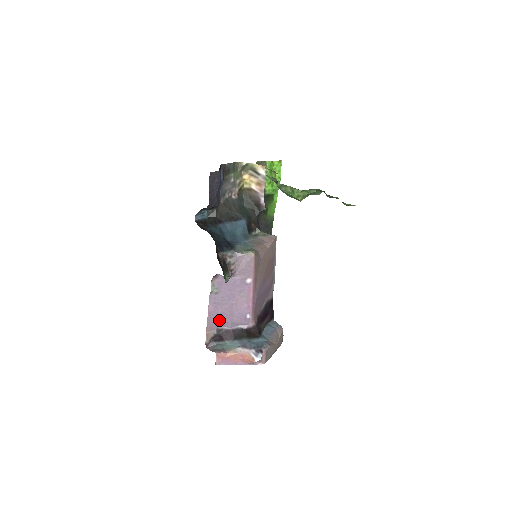
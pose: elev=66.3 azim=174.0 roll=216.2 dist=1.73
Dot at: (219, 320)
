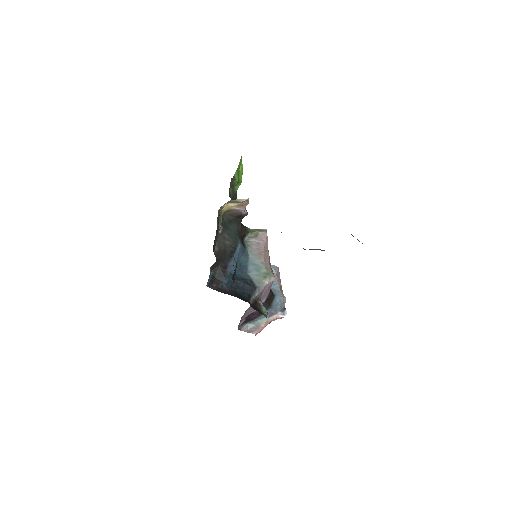
Dot at: (246, 315)
